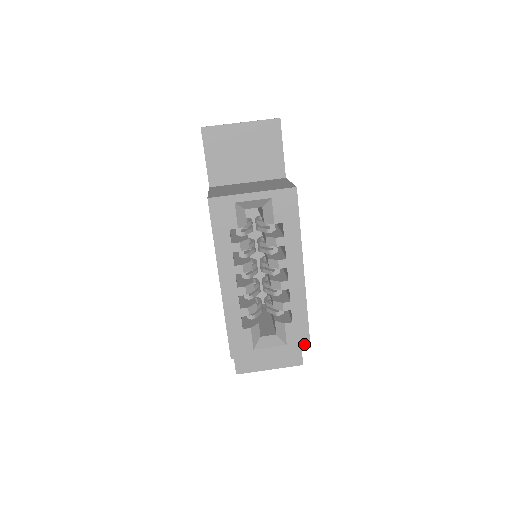
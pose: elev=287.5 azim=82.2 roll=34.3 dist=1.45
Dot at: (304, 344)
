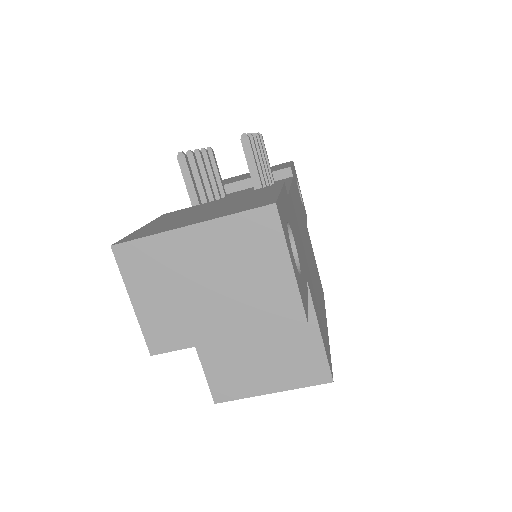
Dot at: occluded
